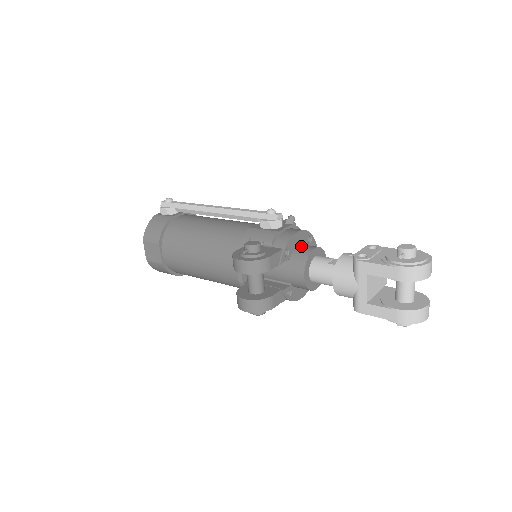
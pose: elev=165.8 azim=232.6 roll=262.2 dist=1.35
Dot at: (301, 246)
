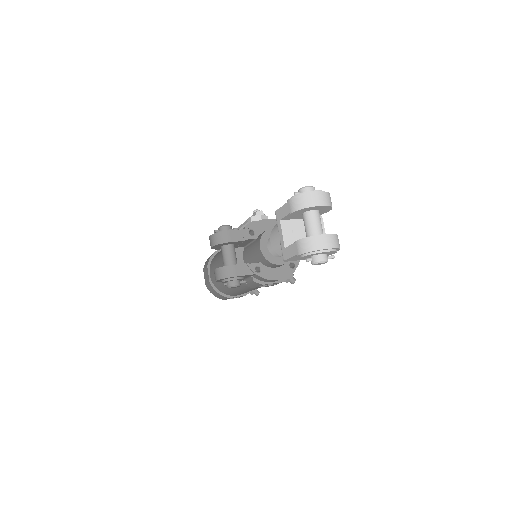
Dot at: occluded
